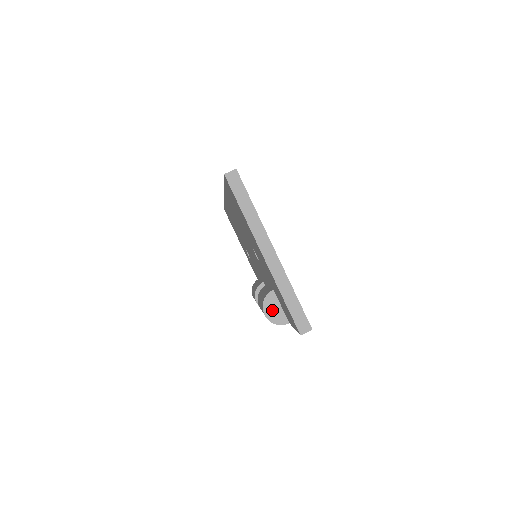
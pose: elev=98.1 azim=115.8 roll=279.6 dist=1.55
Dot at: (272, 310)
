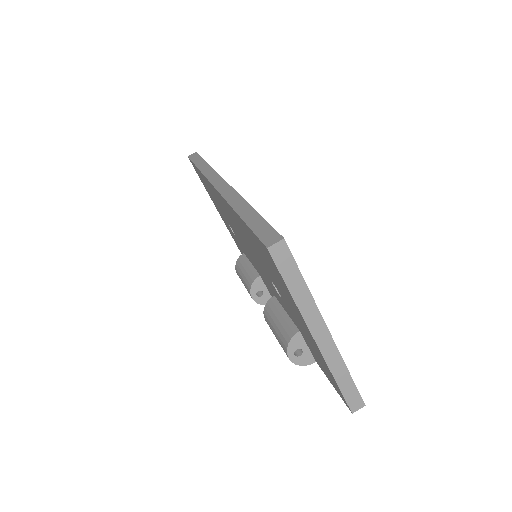
Dot at: occluded
